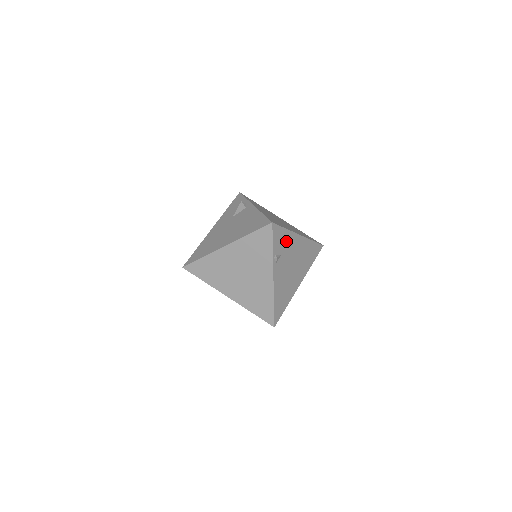
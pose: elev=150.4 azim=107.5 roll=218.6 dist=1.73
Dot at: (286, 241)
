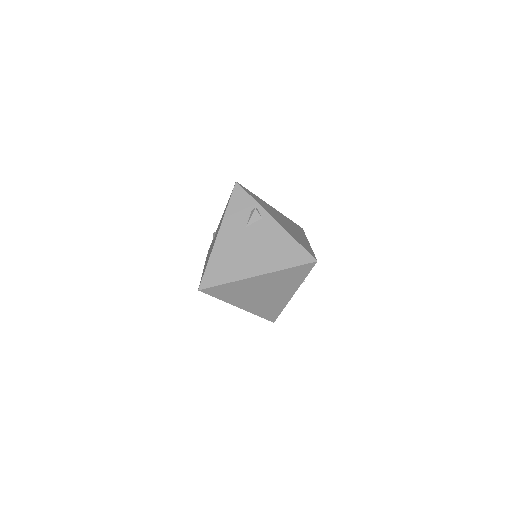
Dot at: occluded
